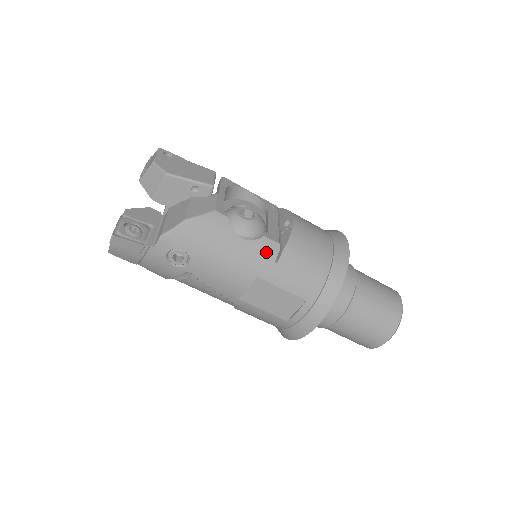
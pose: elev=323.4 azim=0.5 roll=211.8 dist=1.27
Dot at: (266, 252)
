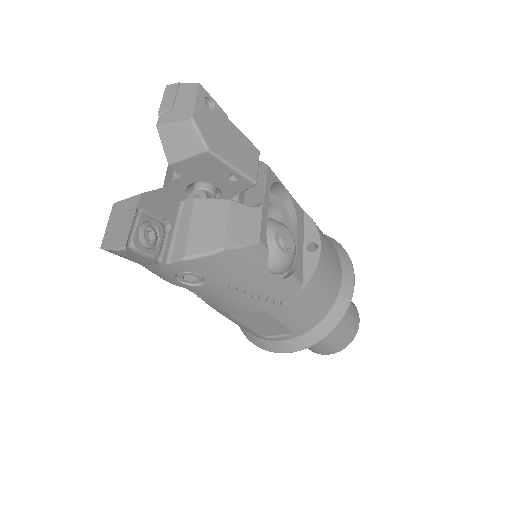
Dot at: (287, 292)
